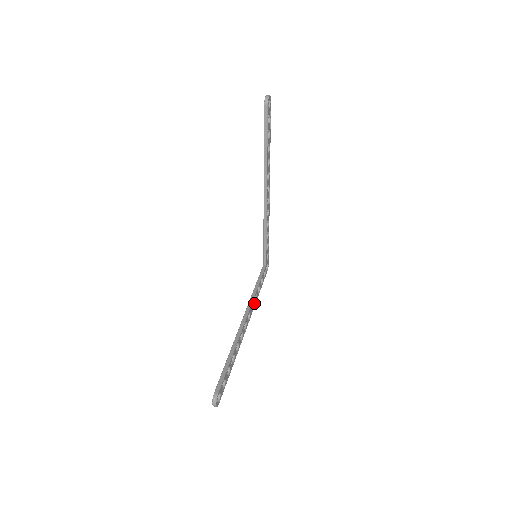
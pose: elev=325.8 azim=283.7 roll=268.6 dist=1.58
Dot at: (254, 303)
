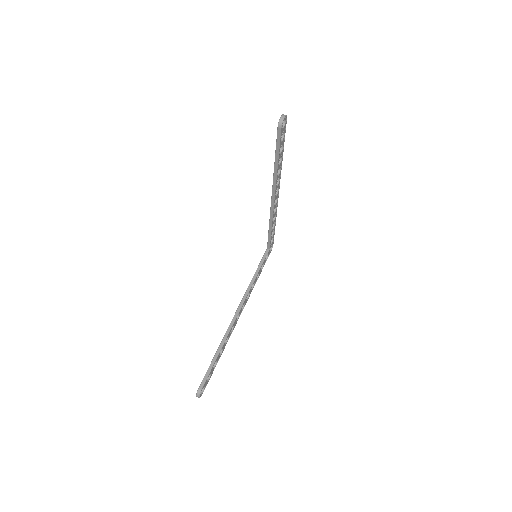
Dot at: (251, 291)
